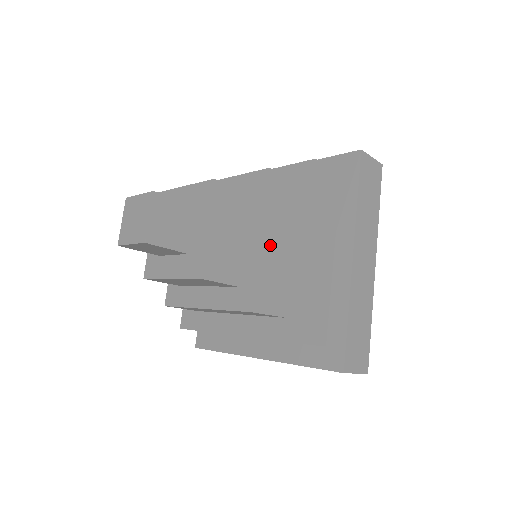
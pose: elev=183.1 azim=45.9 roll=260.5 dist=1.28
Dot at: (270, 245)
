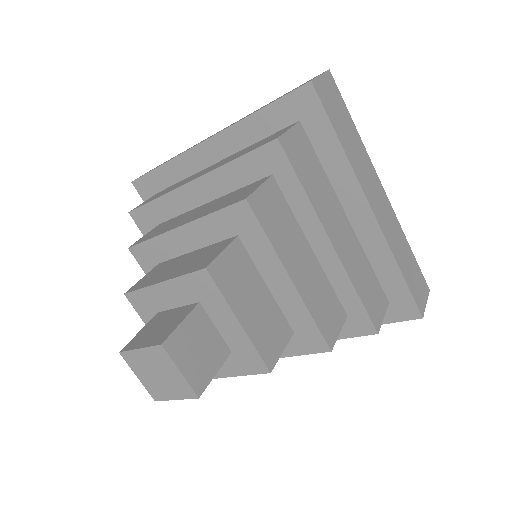
Dot at: (300, 274)
